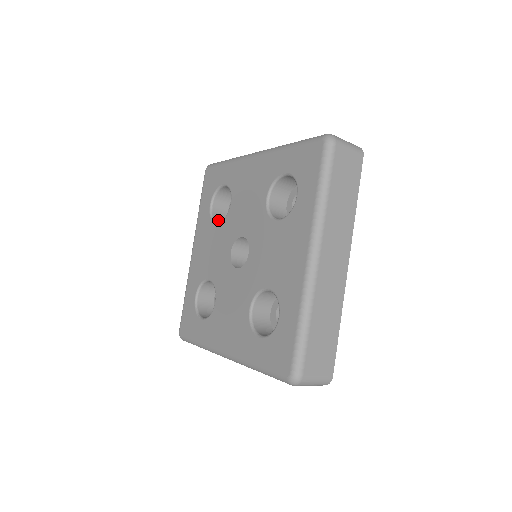
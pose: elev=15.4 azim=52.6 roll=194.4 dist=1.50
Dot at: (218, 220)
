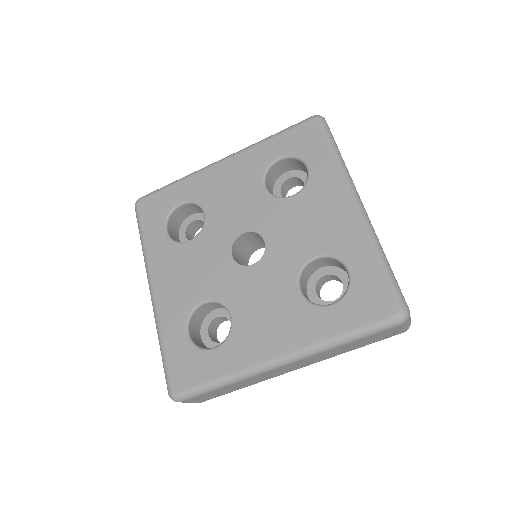
Dot at: (268, 178)
